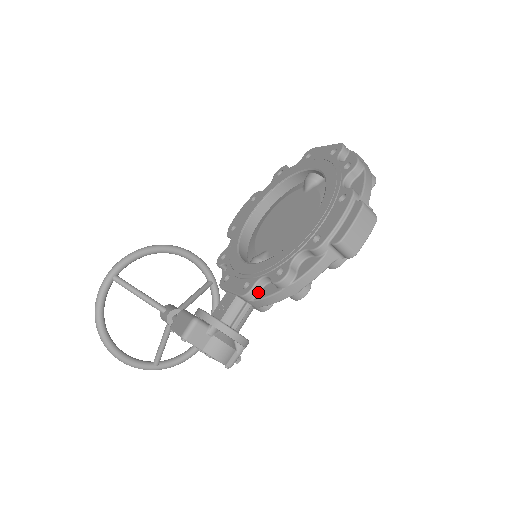
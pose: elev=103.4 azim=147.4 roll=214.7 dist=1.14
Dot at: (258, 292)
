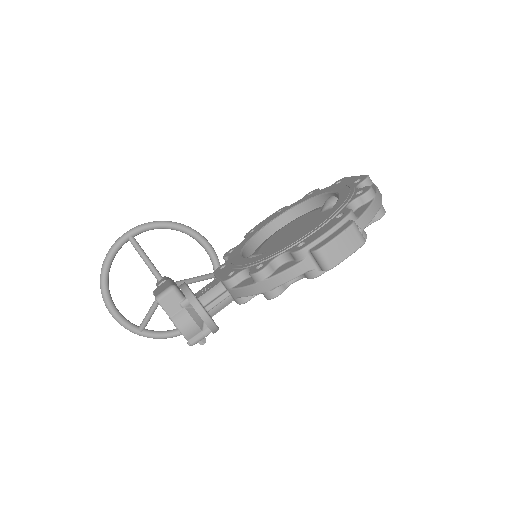
Dot at: (238, 282)
